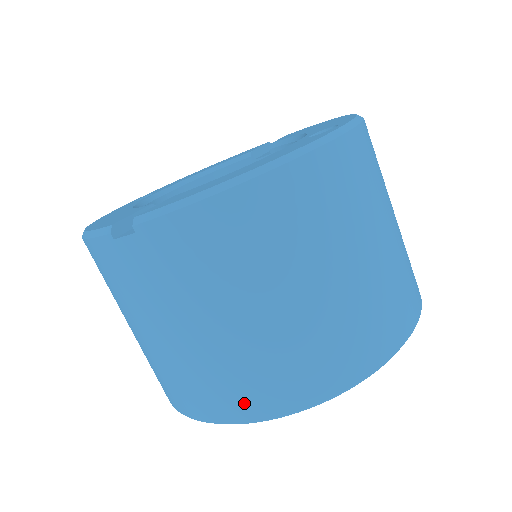
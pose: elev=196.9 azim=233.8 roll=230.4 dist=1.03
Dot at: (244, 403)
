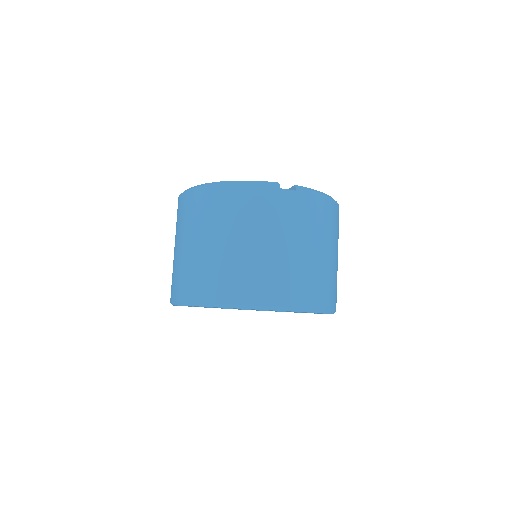
Dot at: (303, 296)
